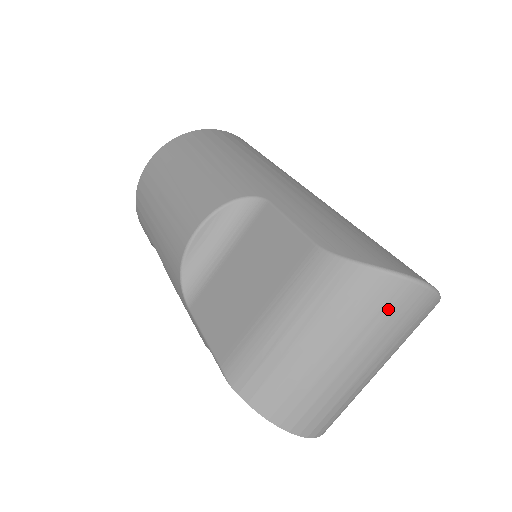
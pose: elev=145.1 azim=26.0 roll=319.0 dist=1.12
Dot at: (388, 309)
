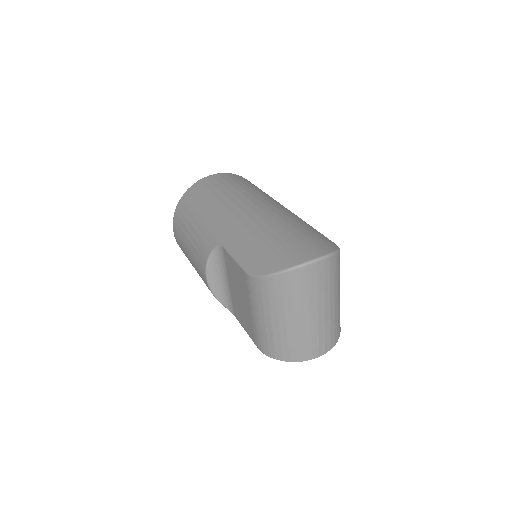
Dot at: (297, 287)
